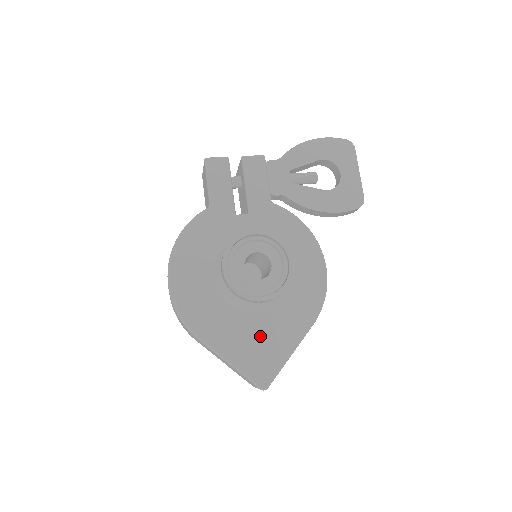
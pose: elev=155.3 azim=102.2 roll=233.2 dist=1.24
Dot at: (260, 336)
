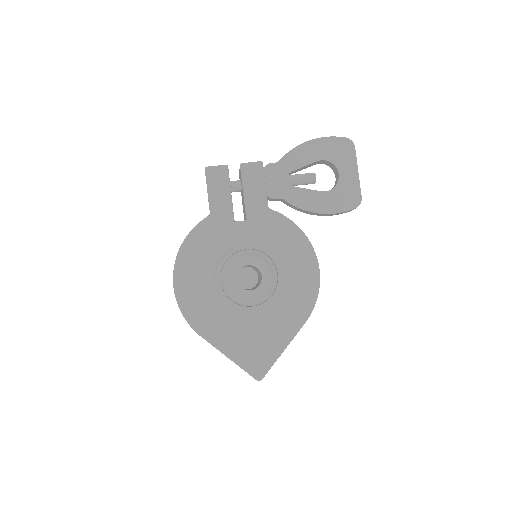
Dot at: (256, 334)
